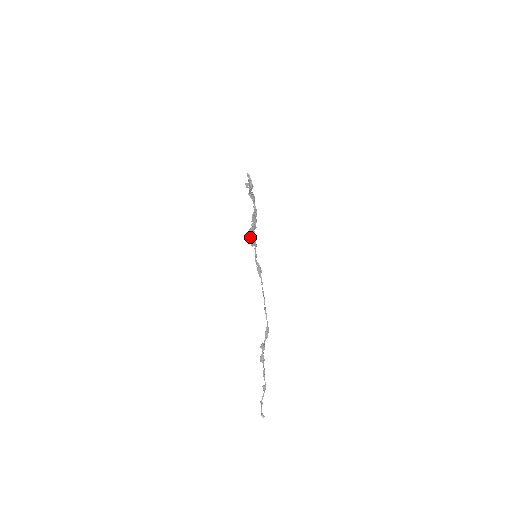
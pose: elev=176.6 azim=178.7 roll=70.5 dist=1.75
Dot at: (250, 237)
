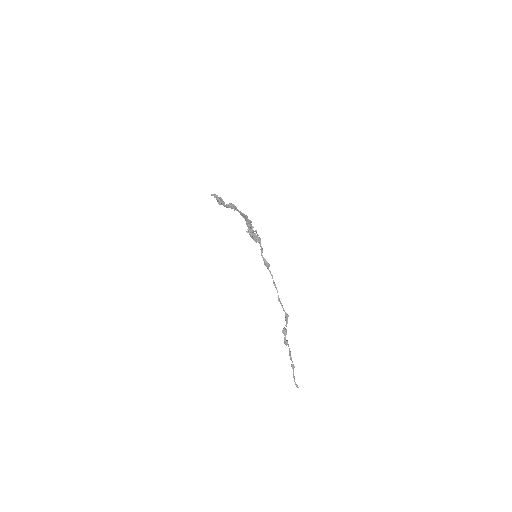
Dot at: (250, 236)
